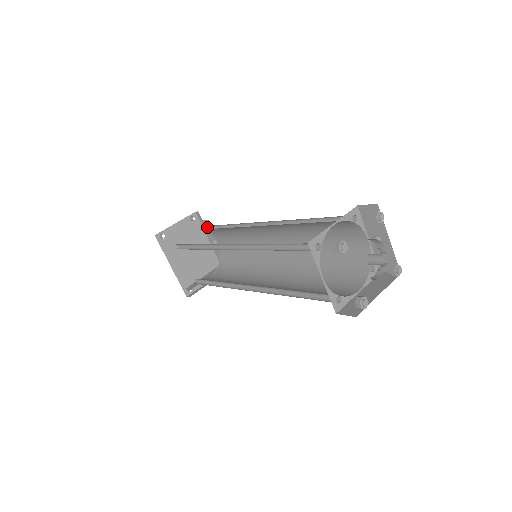
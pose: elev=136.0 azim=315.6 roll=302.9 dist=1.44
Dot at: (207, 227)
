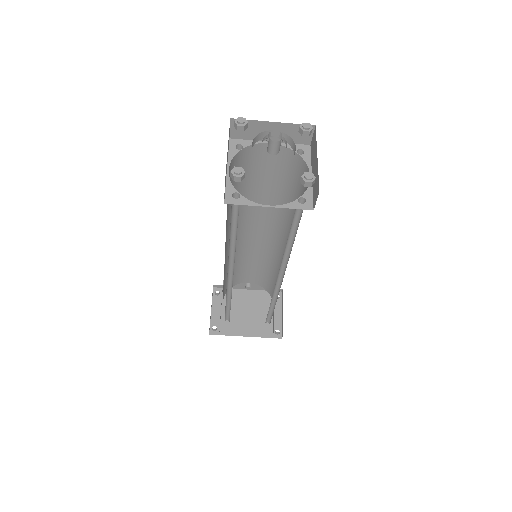
Dot at: occluded
